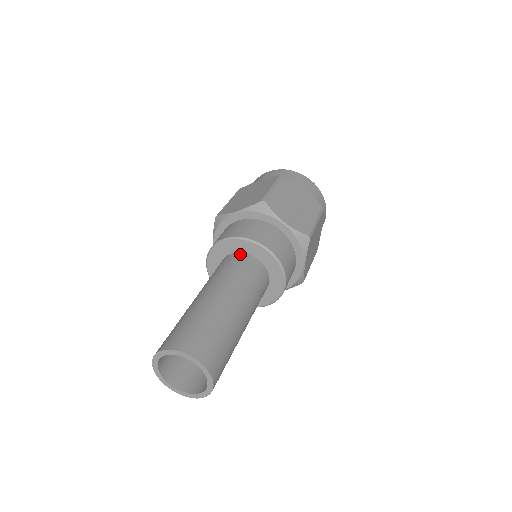
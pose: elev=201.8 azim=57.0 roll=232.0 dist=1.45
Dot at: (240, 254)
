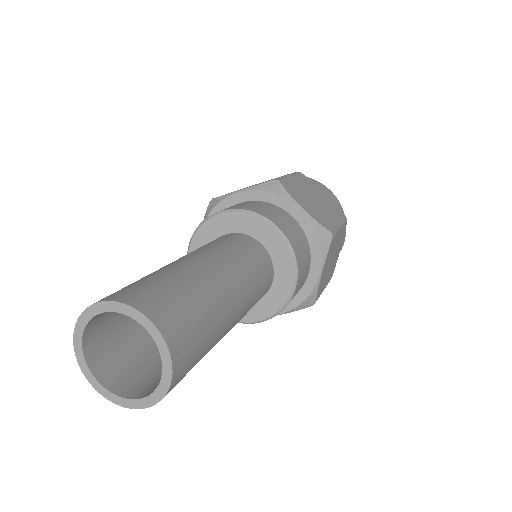
Dot at: (238, 234)
